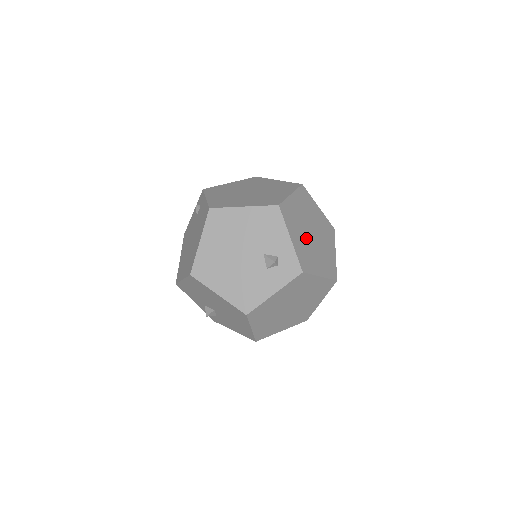
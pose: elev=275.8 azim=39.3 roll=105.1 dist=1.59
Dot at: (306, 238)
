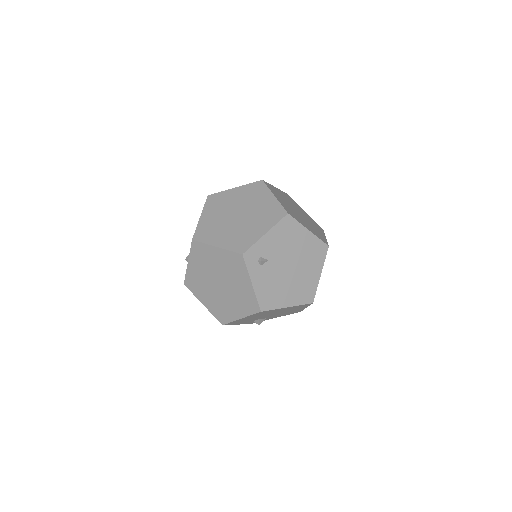
Dot at: (289, 203)
